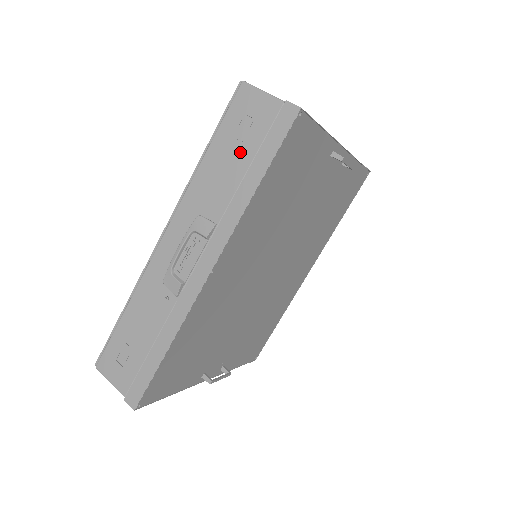
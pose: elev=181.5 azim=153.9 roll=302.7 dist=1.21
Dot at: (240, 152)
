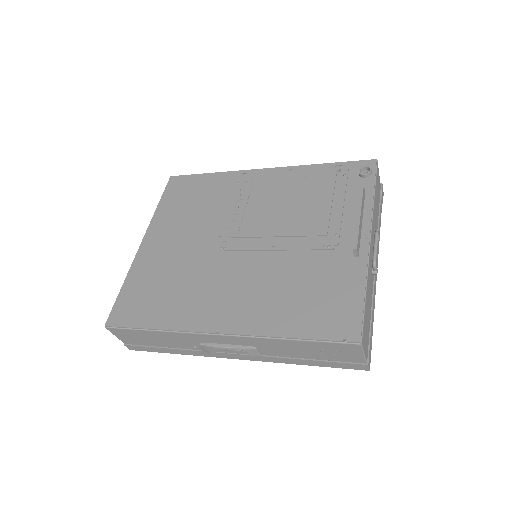
Dot at: (315, 354)
